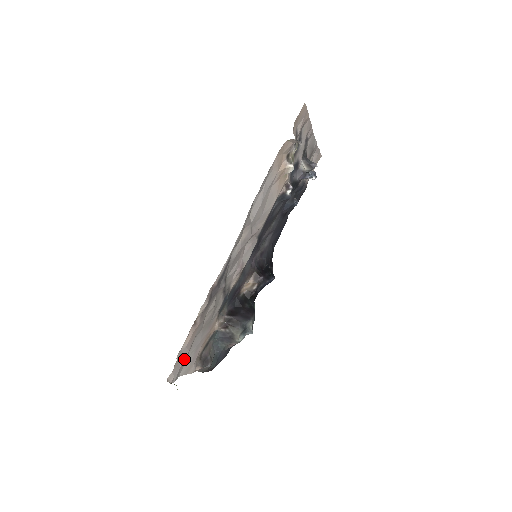
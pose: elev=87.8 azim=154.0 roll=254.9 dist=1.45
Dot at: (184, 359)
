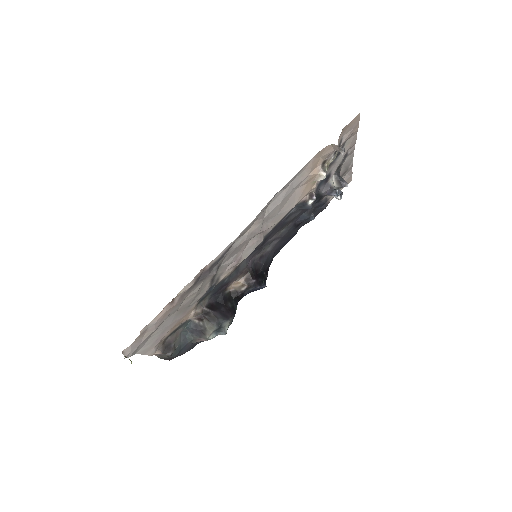
Dot at: (148, 336)
